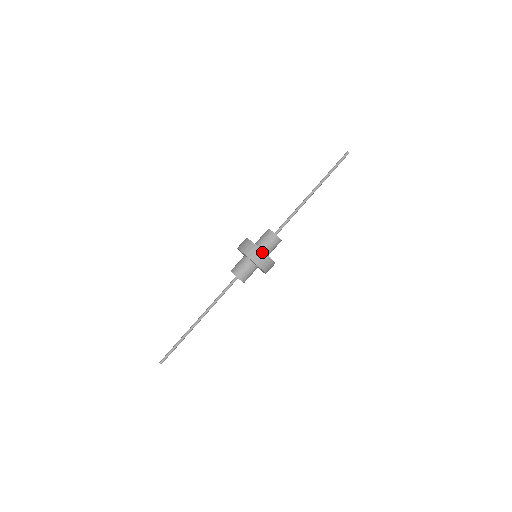
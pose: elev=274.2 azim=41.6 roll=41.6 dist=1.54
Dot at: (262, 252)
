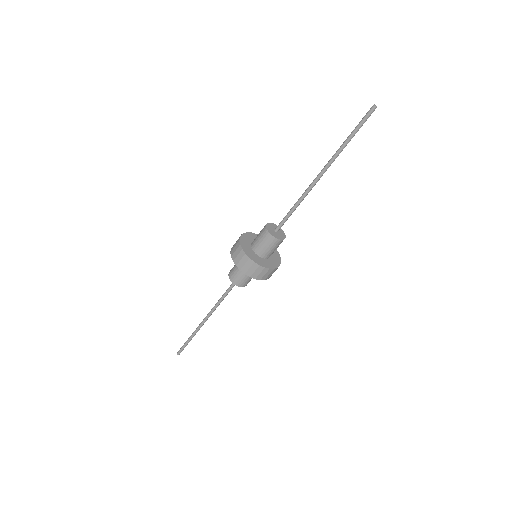
Dot at: (264, 269)
